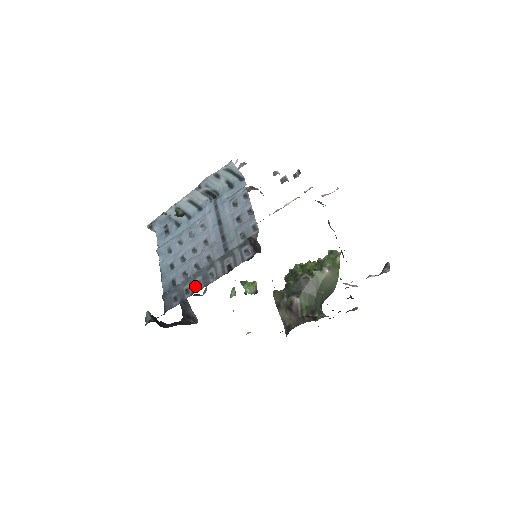
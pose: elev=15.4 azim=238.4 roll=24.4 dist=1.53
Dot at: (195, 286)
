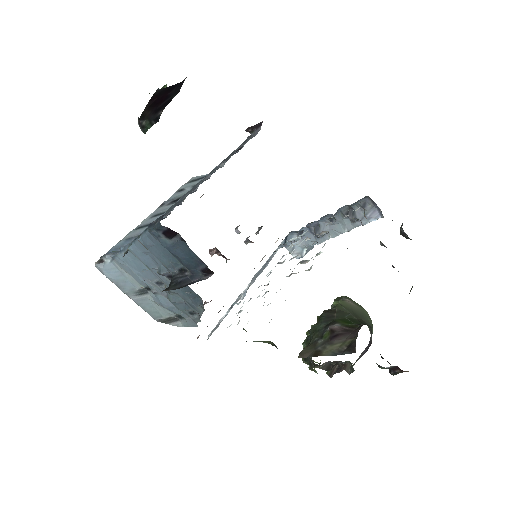
Dot at: (199, 184)
